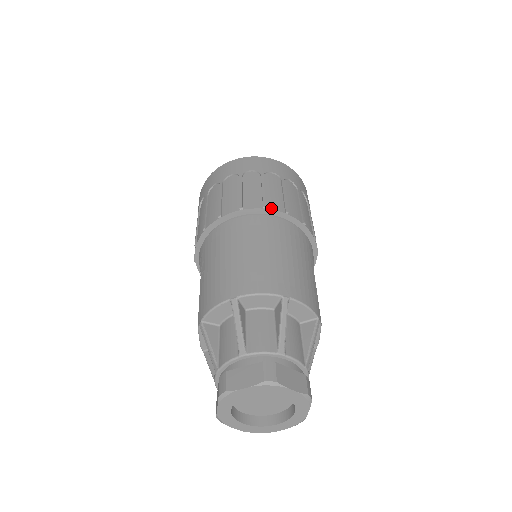
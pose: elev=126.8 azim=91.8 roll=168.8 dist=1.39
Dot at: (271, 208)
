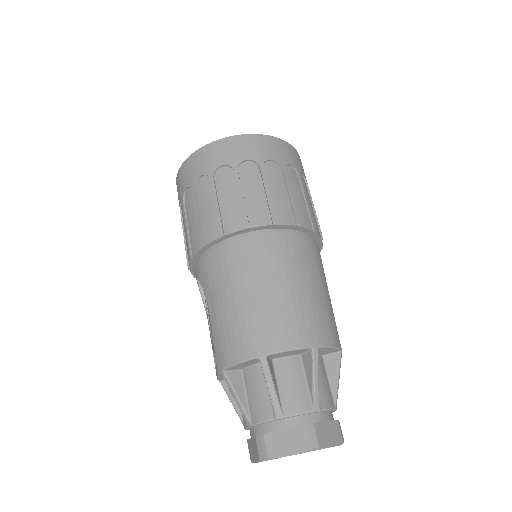
Dot at: (281, 222)
